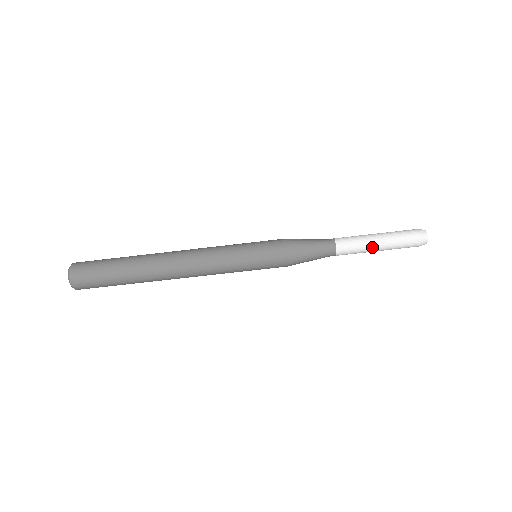
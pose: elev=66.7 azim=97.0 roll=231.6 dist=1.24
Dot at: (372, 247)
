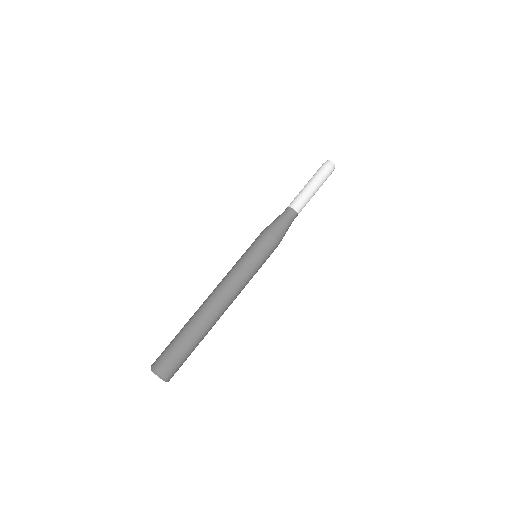
Dot at: (309, 190)
